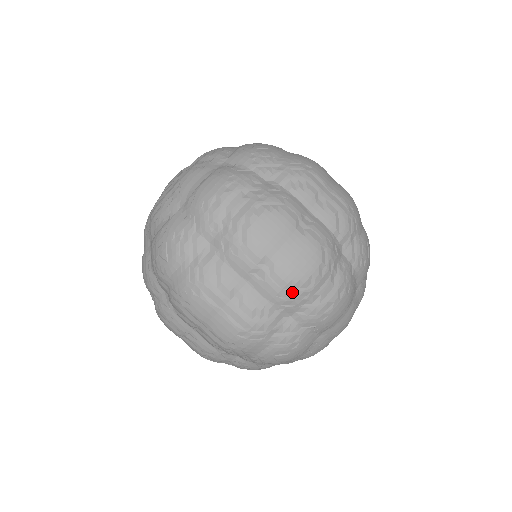
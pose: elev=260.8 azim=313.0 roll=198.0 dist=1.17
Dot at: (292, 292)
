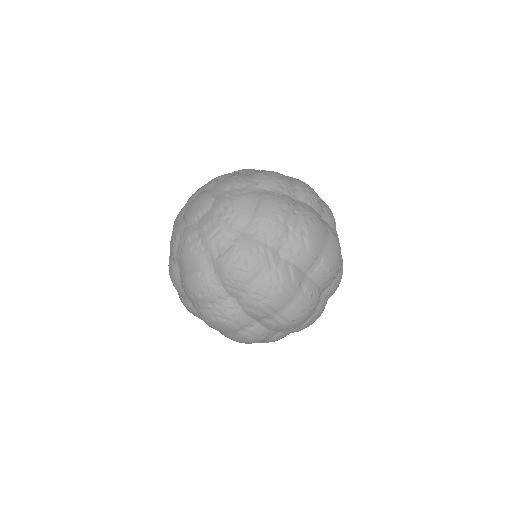
Dot at: occluded
